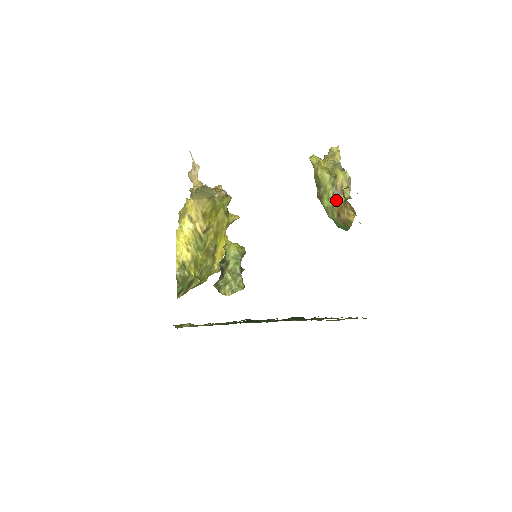
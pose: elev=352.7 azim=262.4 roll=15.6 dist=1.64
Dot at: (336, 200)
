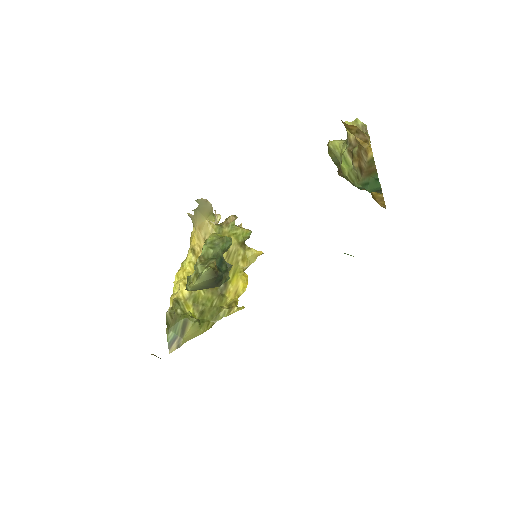
Dot at: (352, 154)
